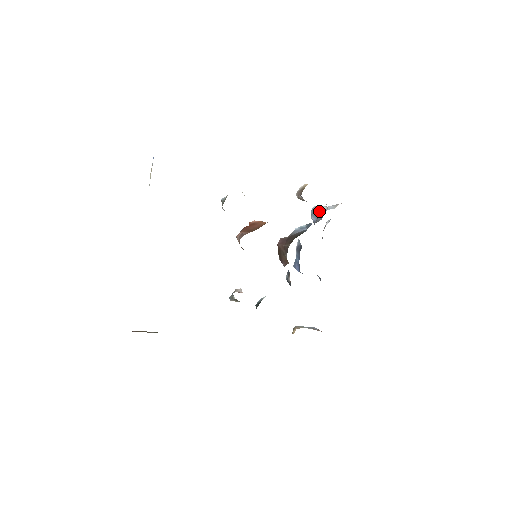
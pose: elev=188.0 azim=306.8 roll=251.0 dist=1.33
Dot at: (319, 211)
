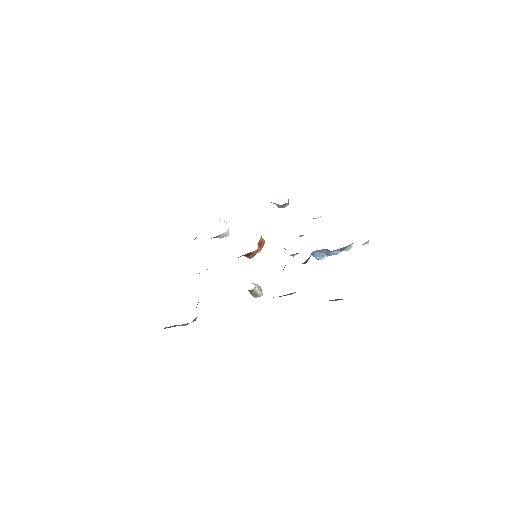
Dot at: occluded
